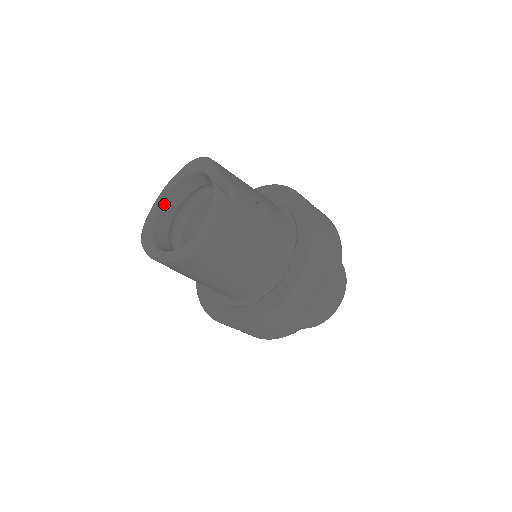
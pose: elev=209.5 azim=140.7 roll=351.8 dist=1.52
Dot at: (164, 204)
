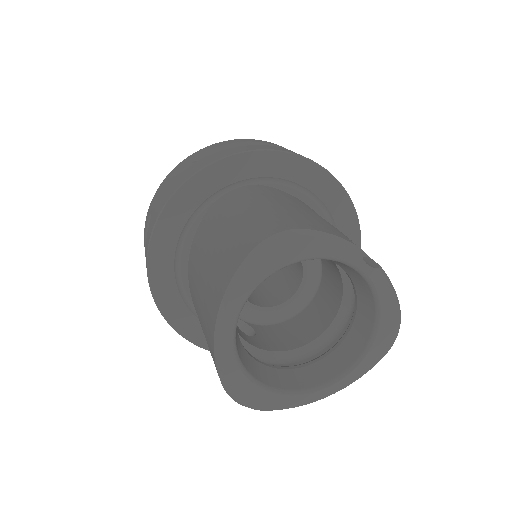
Dot at: (236, 340)
